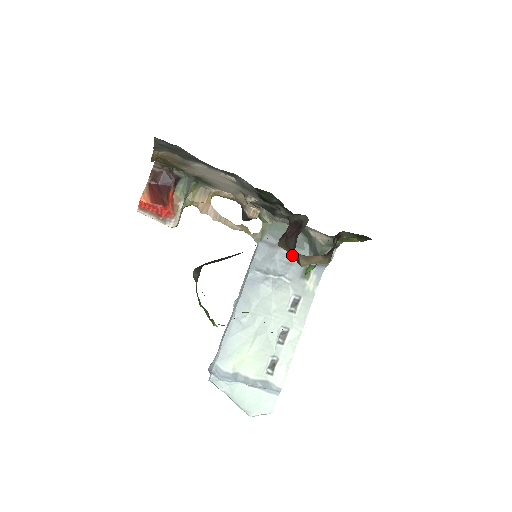
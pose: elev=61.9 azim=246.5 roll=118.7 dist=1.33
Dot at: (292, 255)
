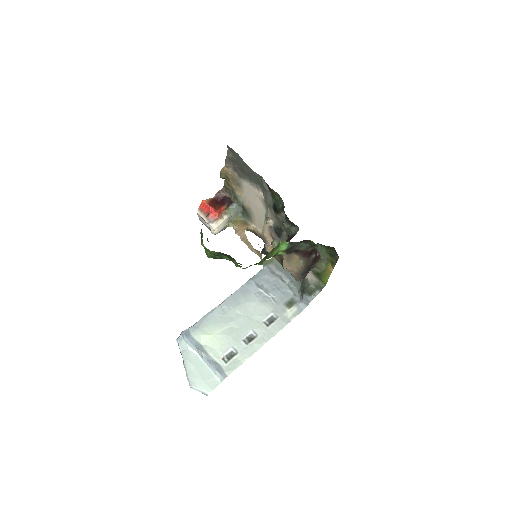
Dot at: (280, 260)
